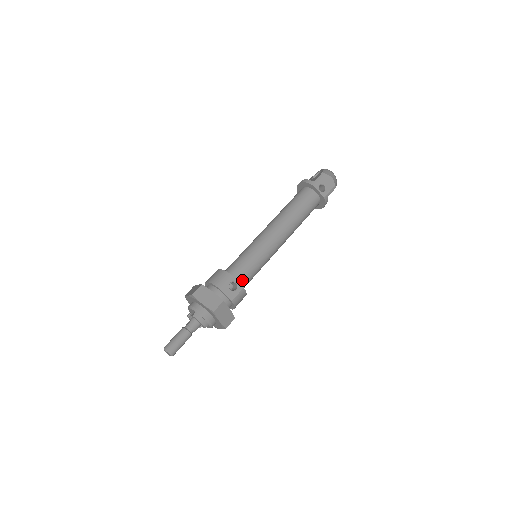
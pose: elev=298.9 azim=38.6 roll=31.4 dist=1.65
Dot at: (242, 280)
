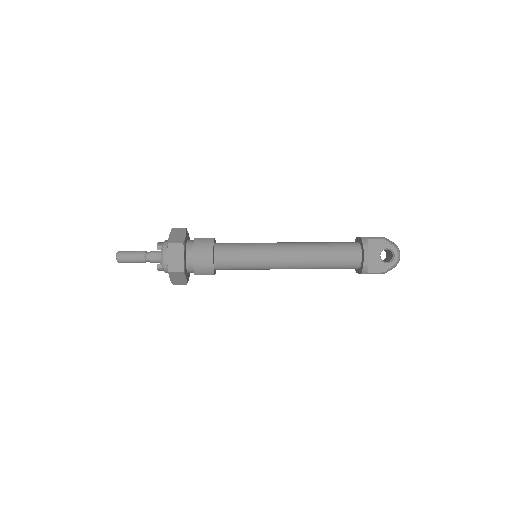
Dot at: (221, 244)
